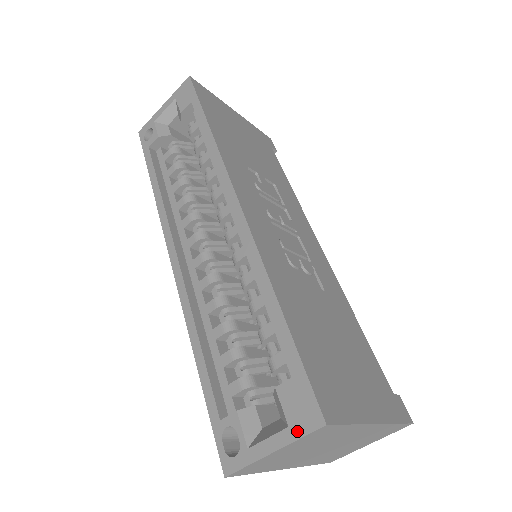
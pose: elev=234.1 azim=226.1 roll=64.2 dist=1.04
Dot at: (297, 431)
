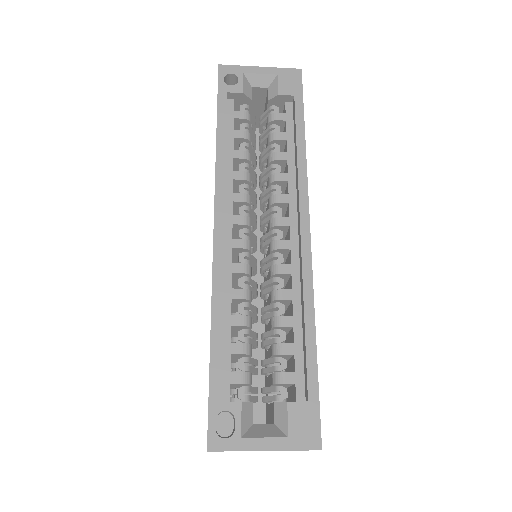
Dot at: (295, 444)
